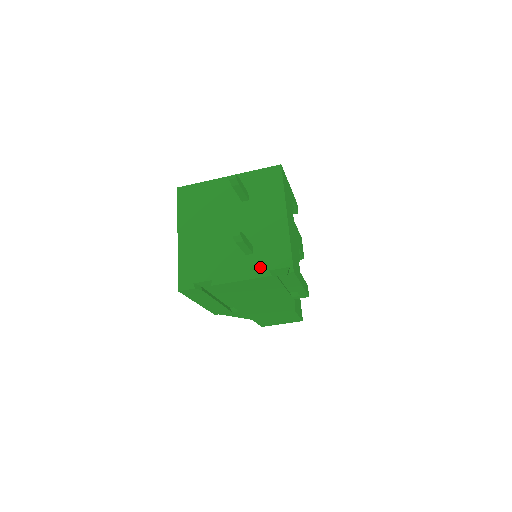
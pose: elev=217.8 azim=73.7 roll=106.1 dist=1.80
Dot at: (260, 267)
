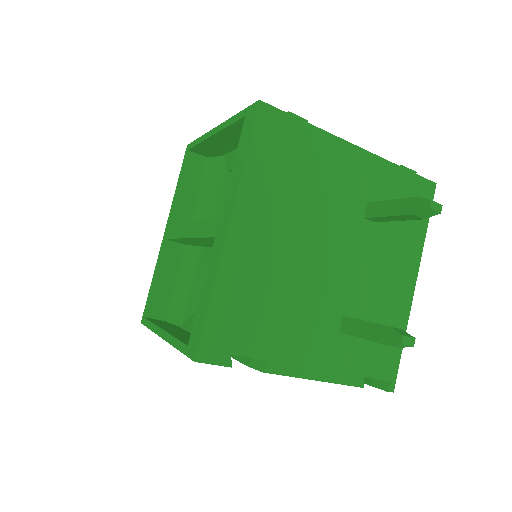
Dot at: (353, 365)
